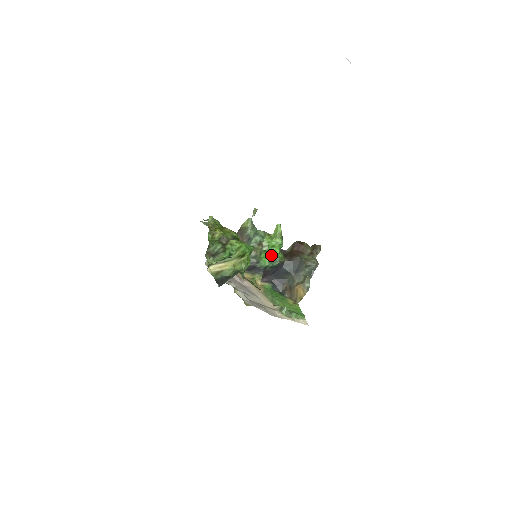
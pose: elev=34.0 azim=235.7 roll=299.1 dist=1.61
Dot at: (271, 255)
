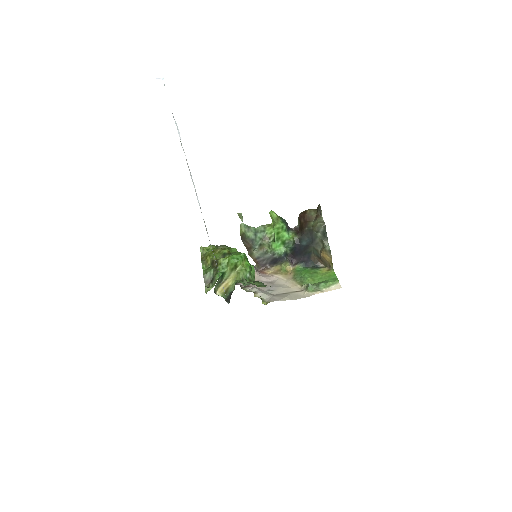
Dot at: (282, 241)
